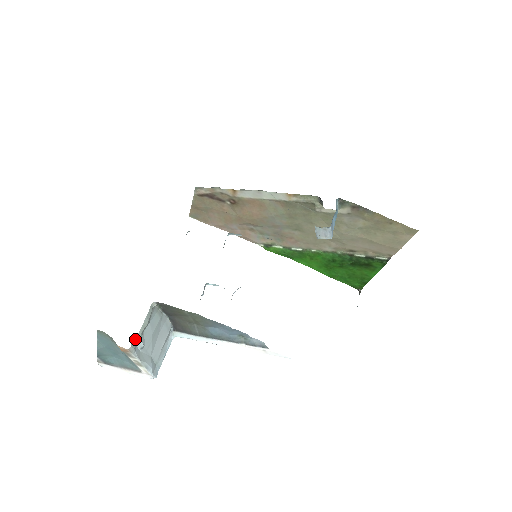
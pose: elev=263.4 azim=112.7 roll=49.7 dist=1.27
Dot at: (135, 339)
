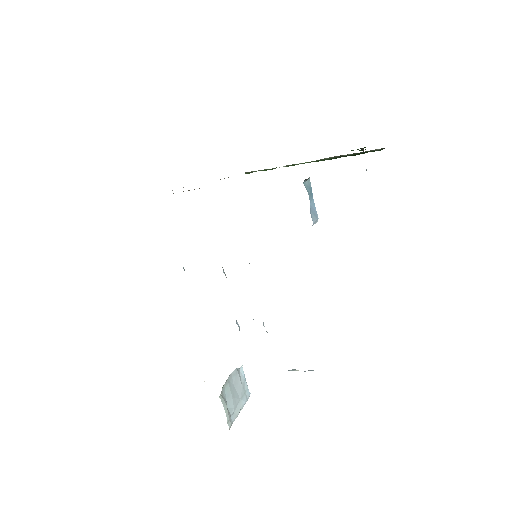
Dot at: (228, 421)
